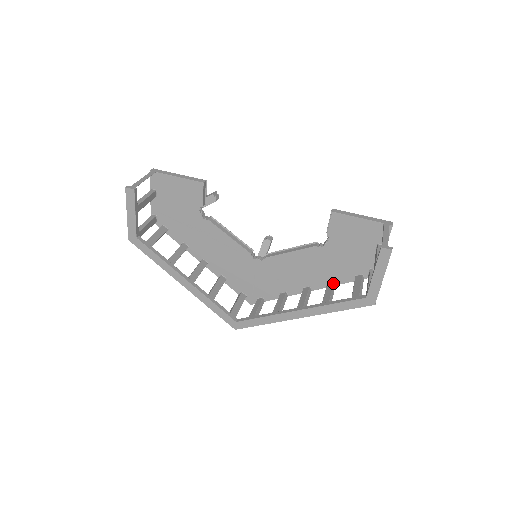
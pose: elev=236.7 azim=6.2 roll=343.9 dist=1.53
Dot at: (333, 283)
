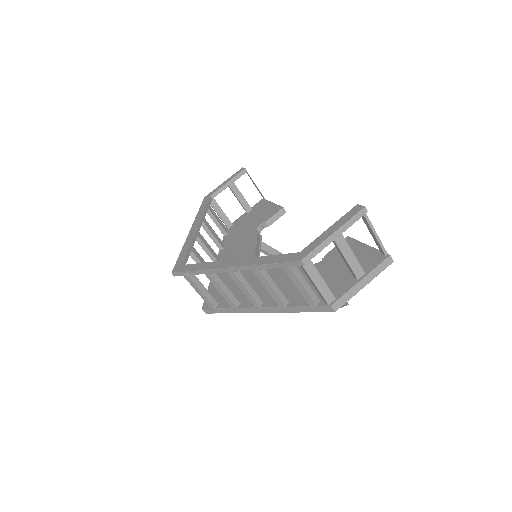
Dot at: occluded
